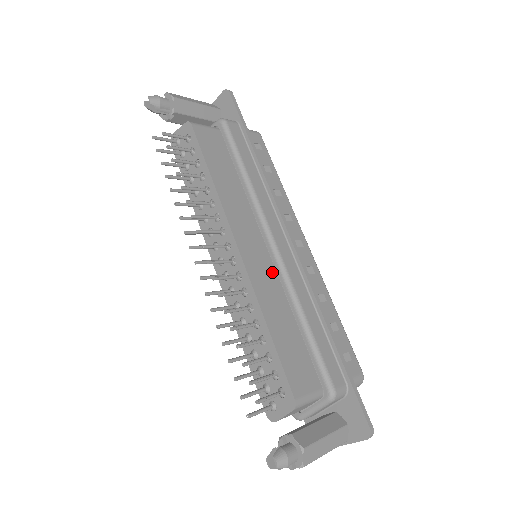
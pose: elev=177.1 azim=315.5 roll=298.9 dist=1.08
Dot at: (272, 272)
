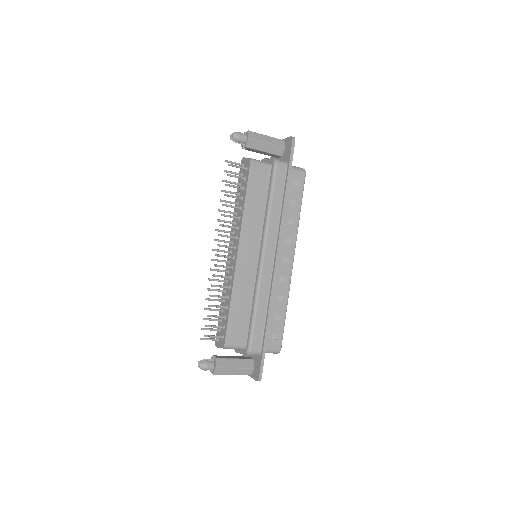
Dot at: (254, 273)
